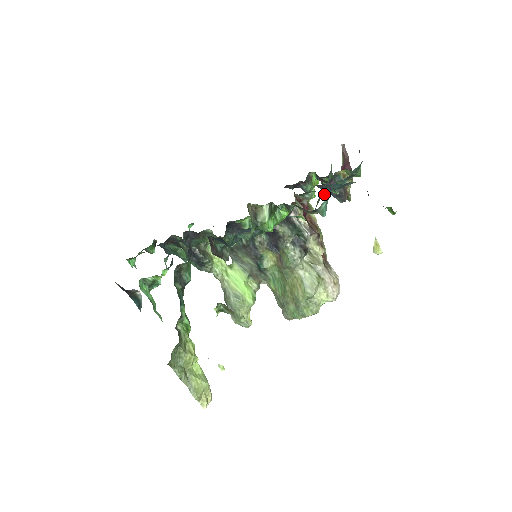
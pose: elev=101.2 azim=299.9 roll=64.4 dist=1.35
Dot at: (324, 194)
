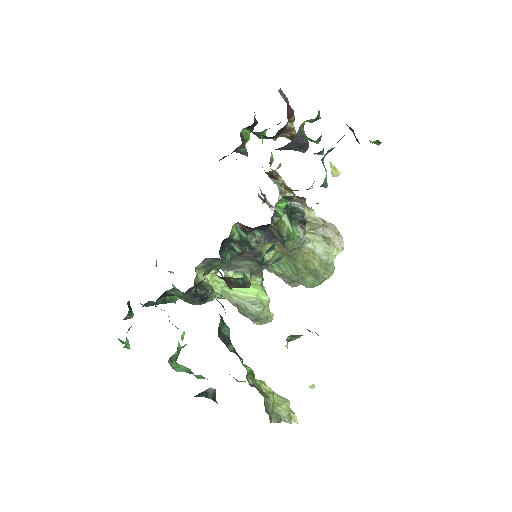
Dot at: occluded
